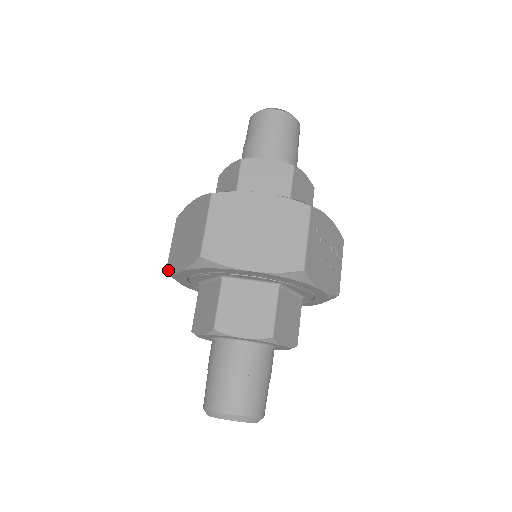
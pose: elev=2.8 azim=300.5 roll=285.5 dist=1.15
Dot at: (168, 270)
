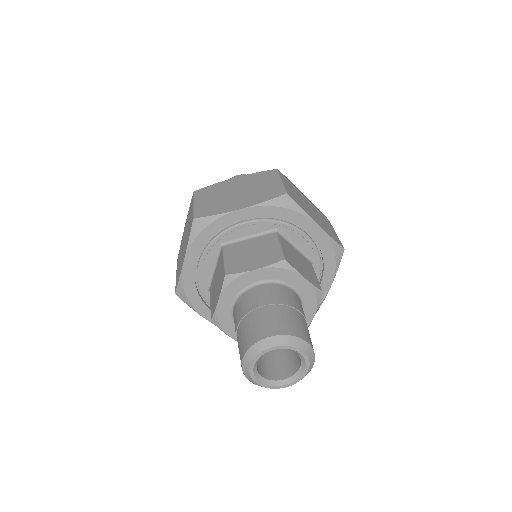
Dot at: (202, 215)
